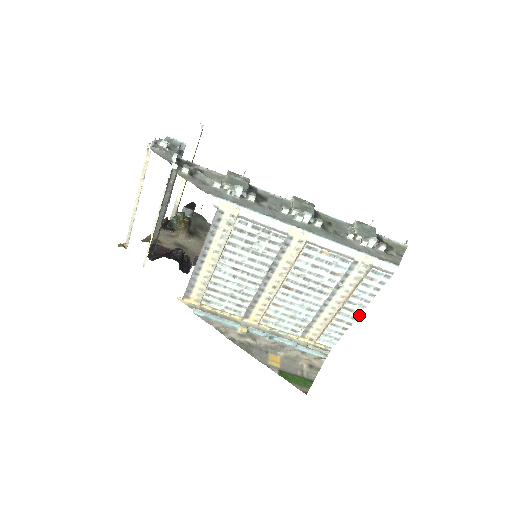
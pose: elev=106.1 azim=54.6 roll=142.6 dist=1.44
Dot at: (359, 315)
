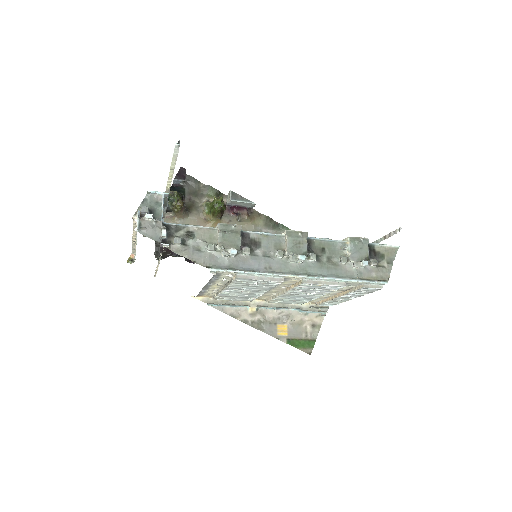
Dot at: occluded
